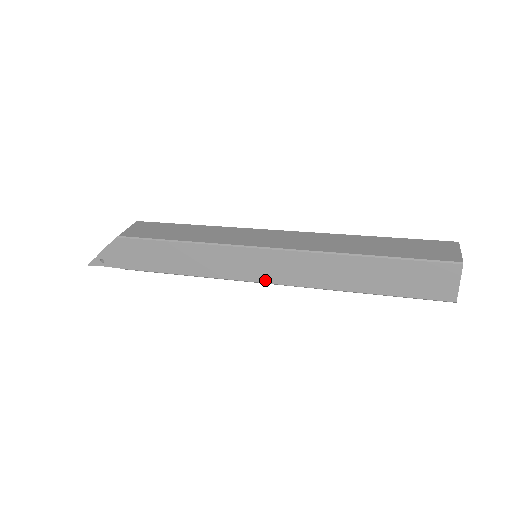
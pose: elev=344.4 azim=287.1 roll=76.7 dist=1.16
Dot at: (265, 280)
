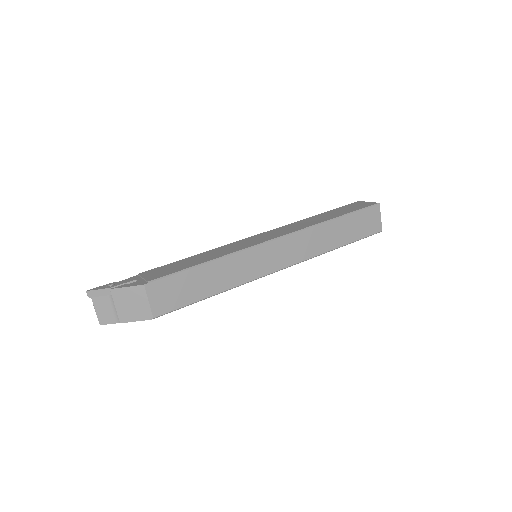
Dot at: occluded
